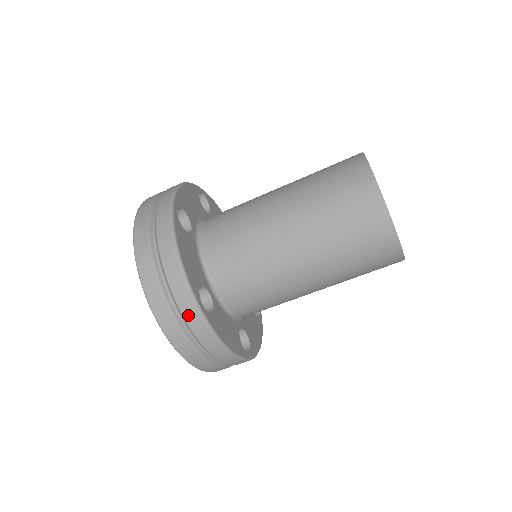
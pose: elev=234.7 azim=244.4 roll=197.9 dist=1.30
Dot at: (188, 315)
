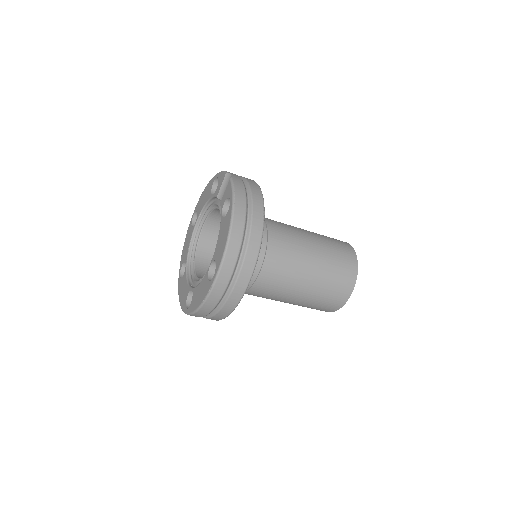
Dot at: (239, 286)
